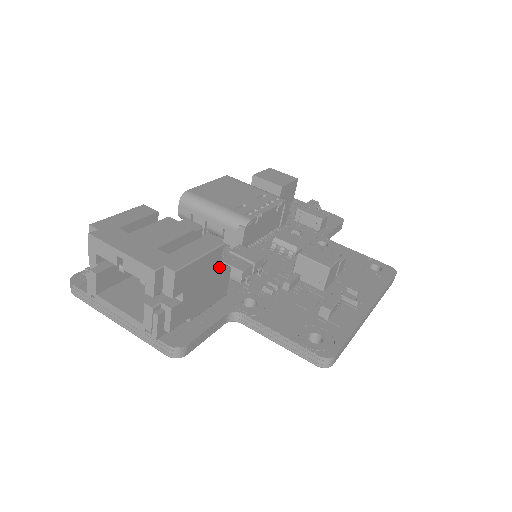
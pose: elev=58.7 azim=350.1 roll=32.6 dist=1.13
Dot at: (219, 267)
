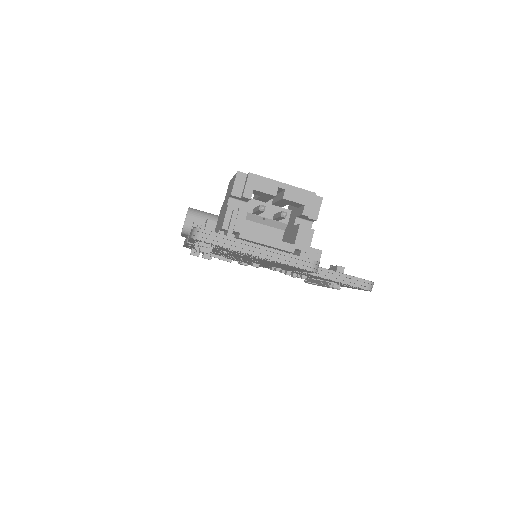
Dot at: occluded
